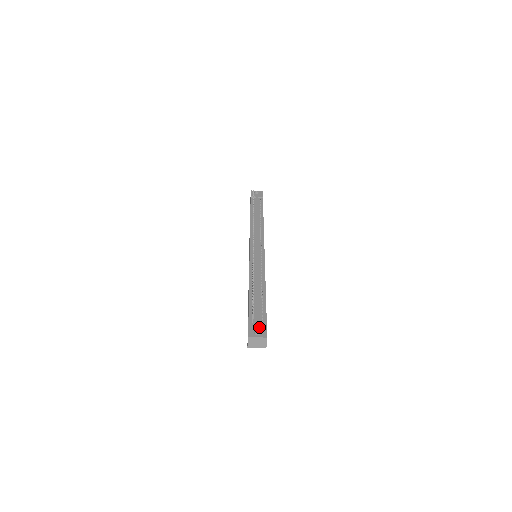
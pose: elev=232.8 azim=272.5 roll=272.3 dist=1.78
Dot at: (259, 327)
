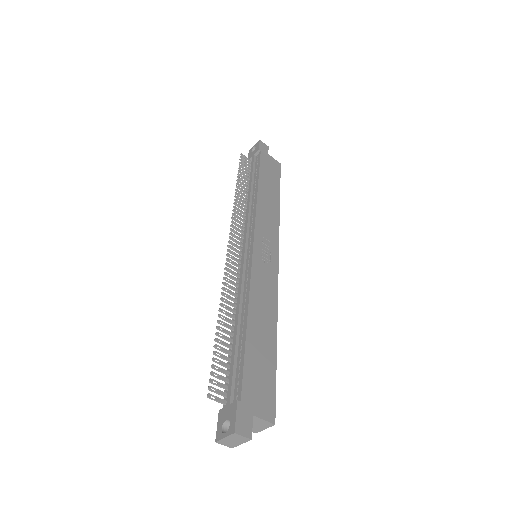
Dot at: (228, 414)
